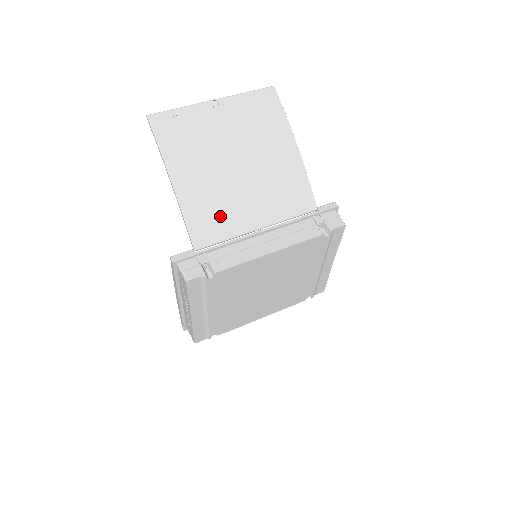
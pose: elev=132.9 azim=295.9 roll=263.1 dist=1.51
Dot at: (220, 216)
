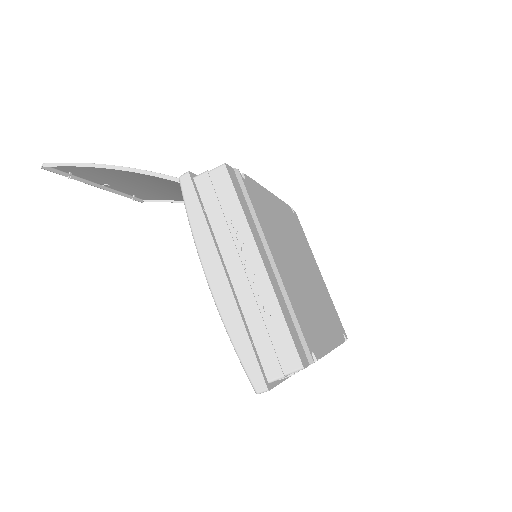
Dot at: occluded
